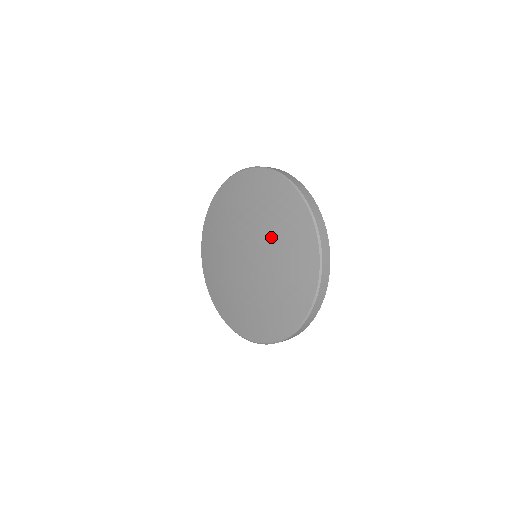
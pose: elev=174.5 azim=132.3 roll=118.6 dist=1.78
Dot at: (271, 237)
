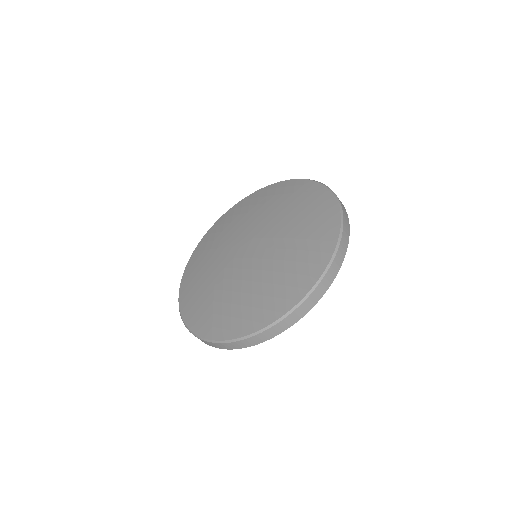
Dot at: (280, 217)
